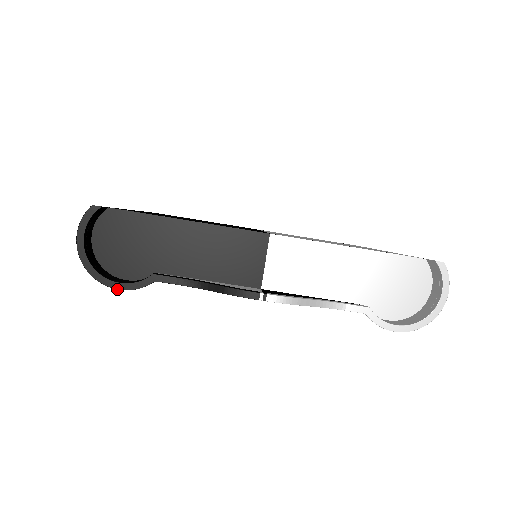
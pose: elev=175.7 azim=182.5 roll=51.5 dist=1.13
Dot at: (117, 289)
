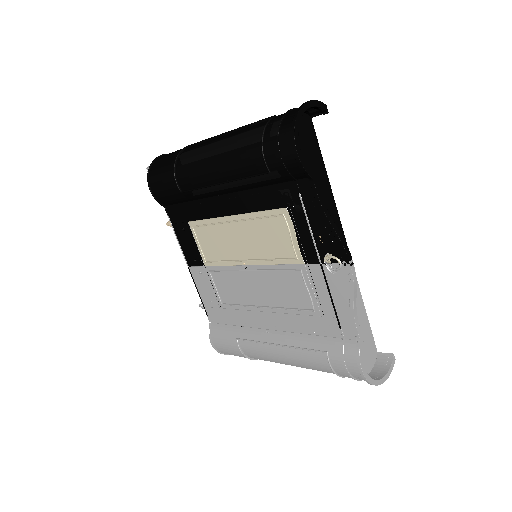
Dot at: (297, 151)
